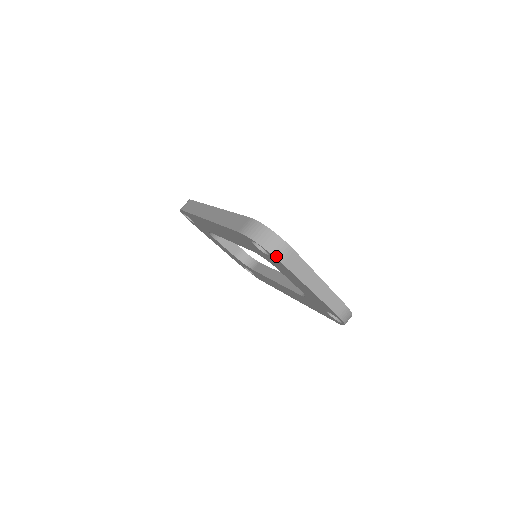
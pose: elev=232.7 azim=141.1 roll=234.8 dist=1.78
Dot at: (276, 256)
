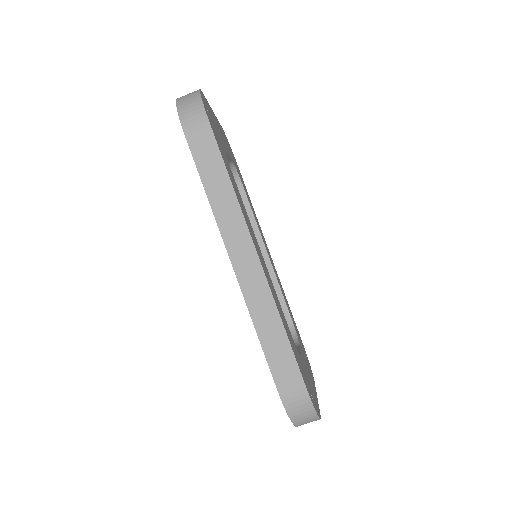
Dot at: occluded
